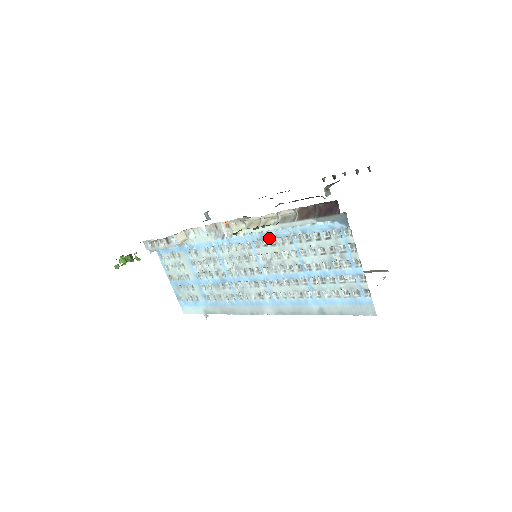
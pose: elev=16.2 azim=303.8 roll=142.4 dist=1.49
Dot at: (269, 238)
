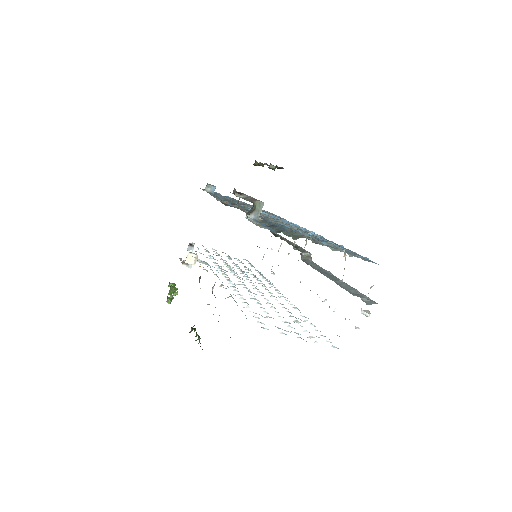
Dot at: occluded
